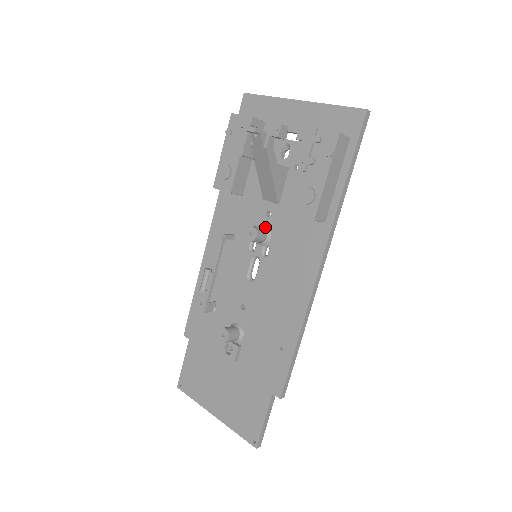
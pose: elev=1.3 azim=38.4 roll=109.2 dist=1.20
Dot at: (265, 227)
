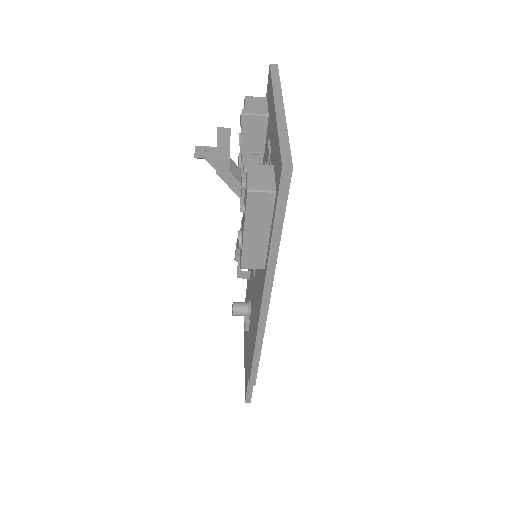
Dot at: occluded
